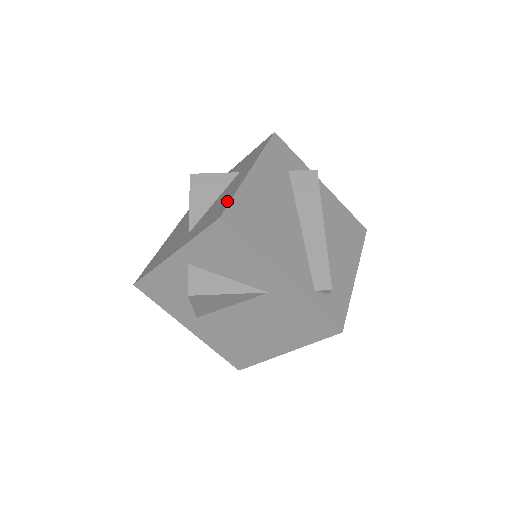
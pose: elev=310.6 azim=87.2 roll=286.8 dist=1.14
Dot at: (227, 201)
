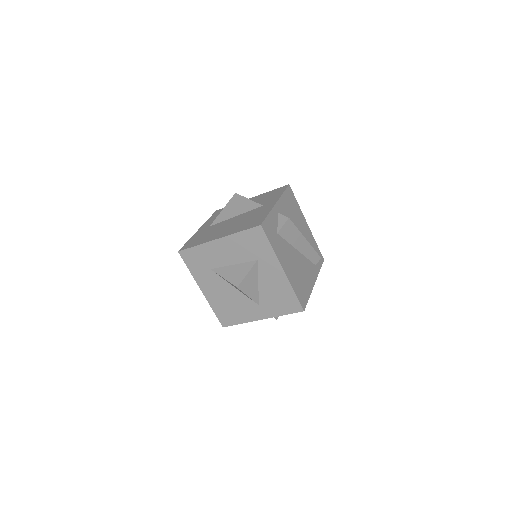
Dot at: (292, 297)
